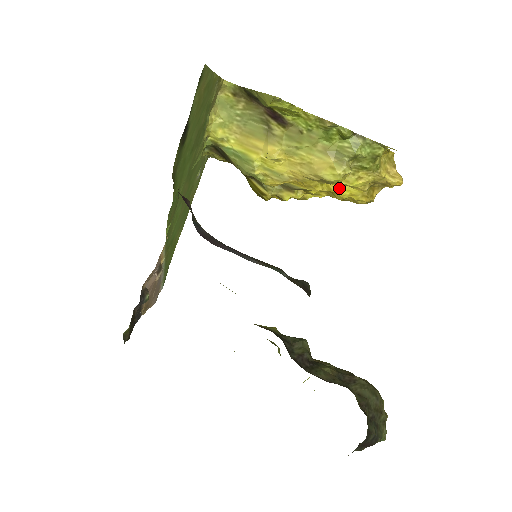
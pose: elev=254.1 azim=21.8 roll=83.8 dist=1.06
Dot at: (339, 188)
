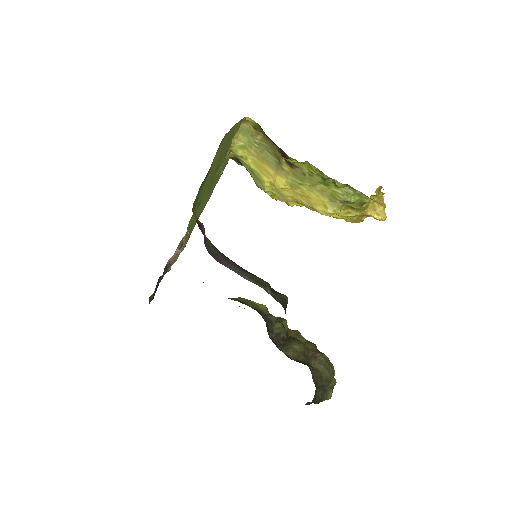
Dot at: occluded
